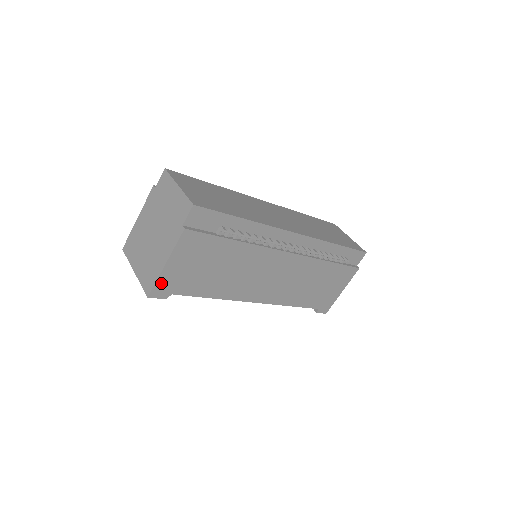
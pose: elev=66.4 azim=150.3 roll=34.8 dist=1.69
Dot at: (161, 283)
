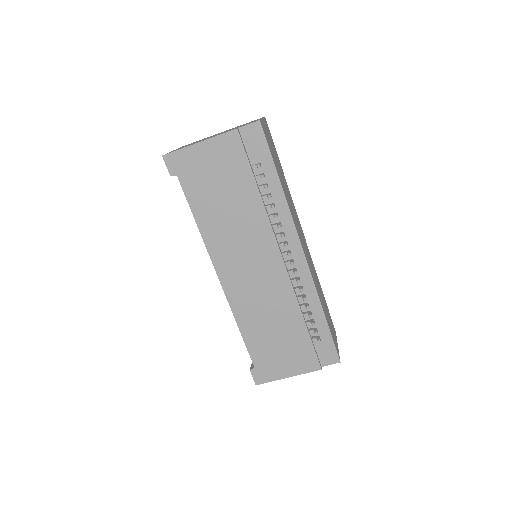
Dot at: (181, 156)
